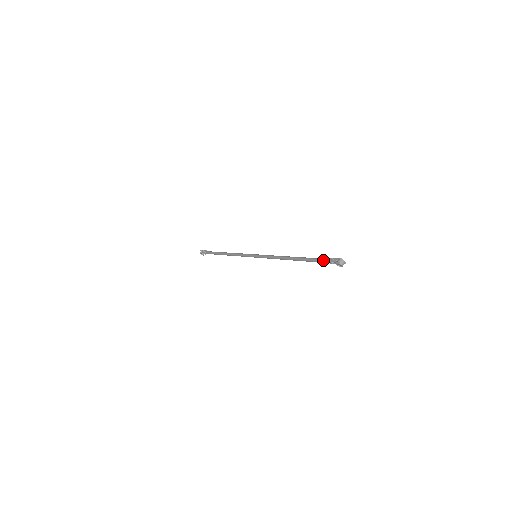
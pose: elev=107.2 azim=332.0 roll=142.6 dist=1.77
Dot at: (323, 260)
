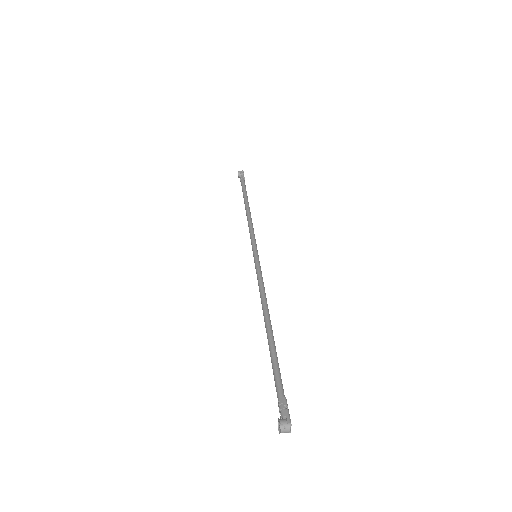
Dot at: (279, 386)
